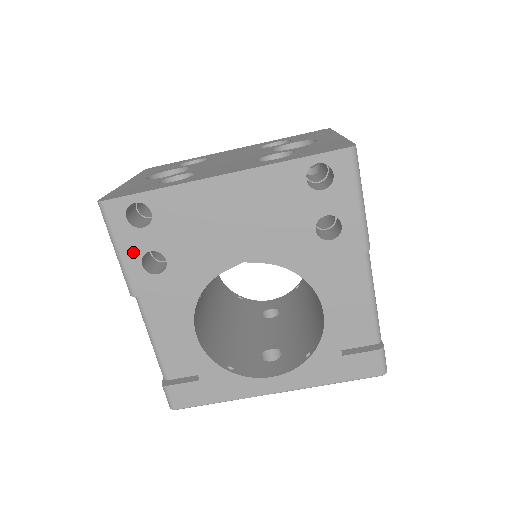
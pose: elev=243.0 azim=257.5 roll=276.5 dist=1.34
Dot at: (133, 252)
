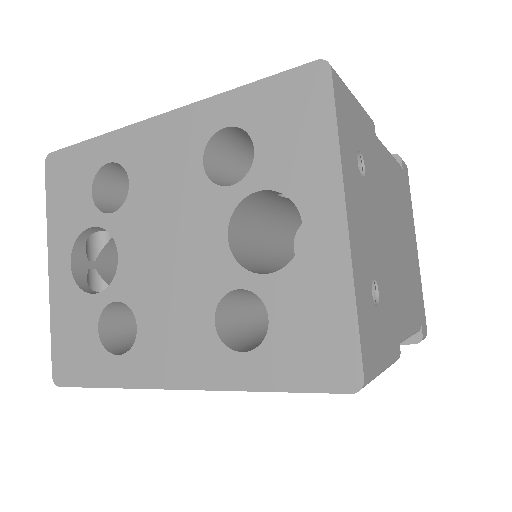
Dot at: occluded
